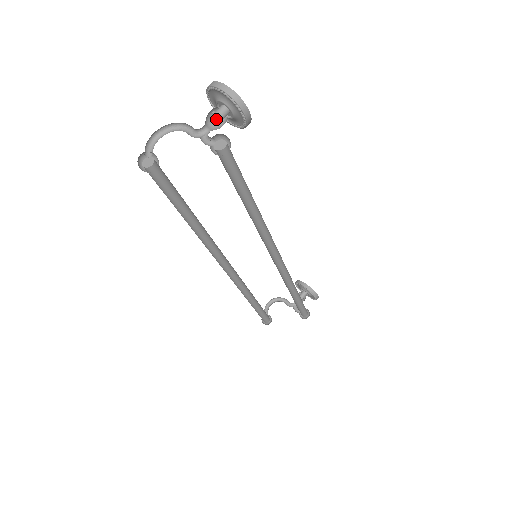
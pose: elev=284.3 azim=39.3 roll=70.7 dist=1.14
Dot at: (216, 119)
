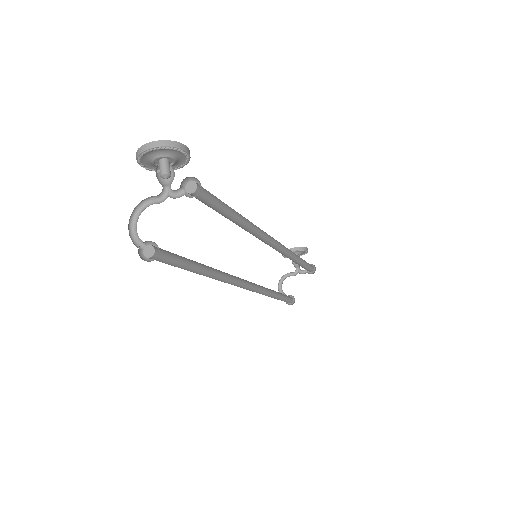
Dot at: (166, 174)
